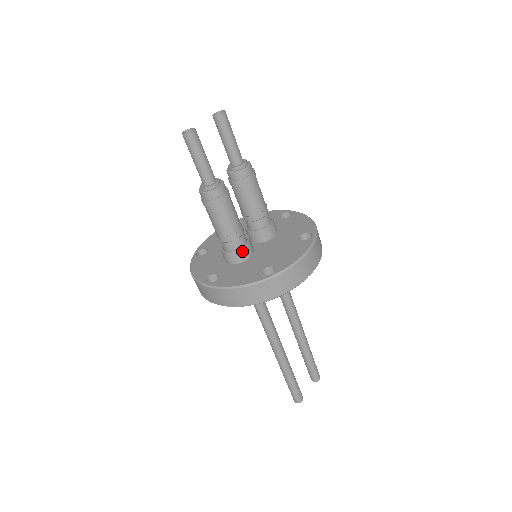
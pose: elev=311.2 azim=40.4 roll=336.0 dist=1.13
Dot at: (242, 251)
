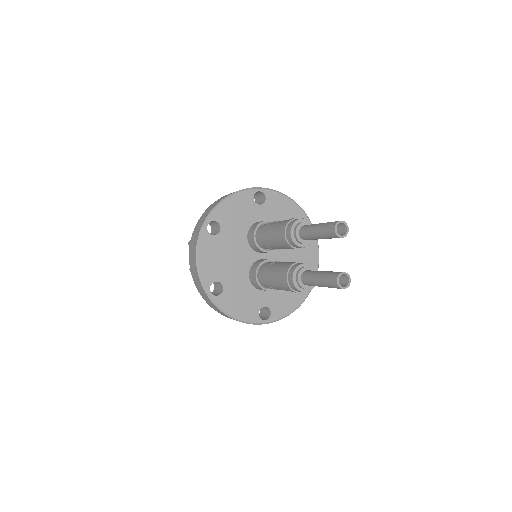
Dot at: occluded
